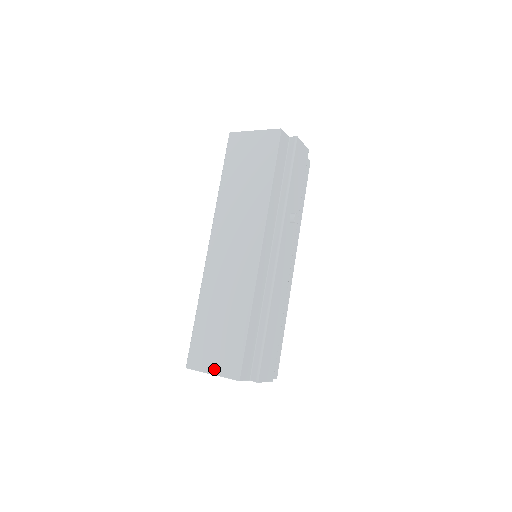
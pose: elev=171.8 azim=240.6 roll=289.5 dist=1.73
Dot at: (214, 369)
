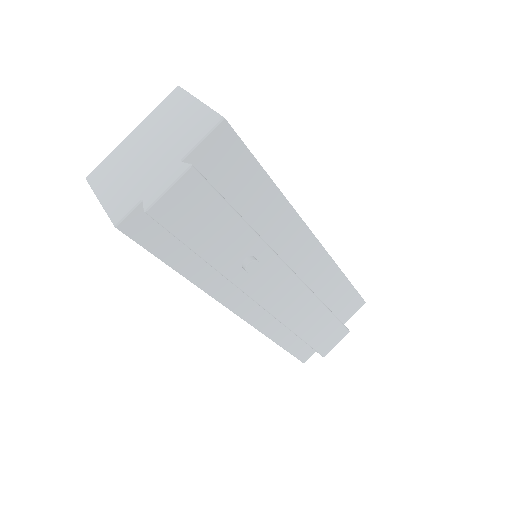
Dot at: occluded
